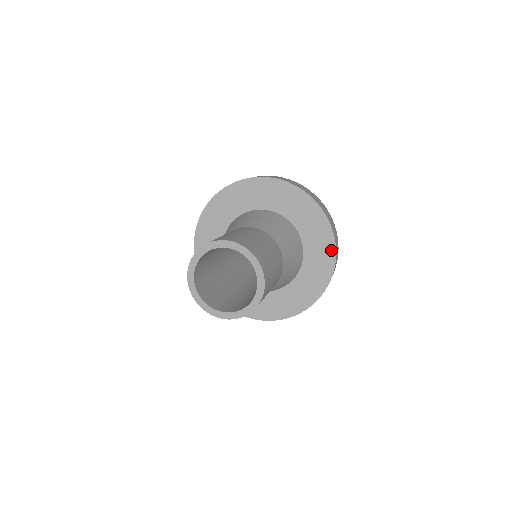
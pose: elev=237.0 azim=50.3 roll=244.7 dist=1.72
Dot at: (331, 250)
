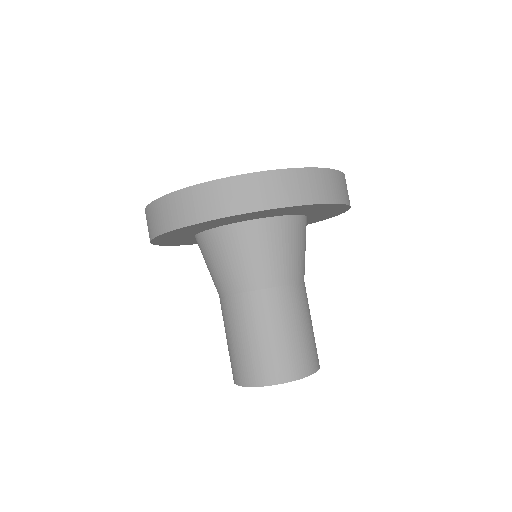
Dot at: (344, 209)
